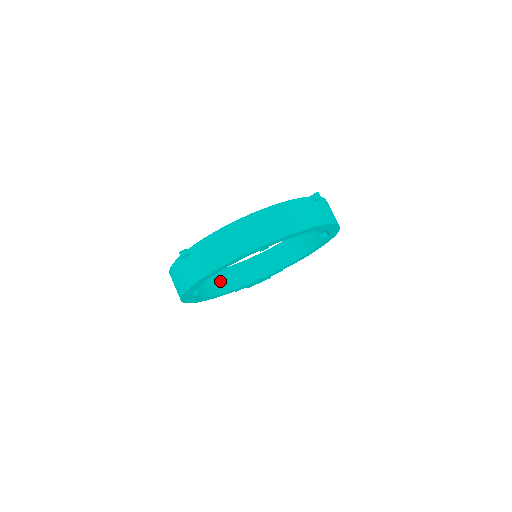
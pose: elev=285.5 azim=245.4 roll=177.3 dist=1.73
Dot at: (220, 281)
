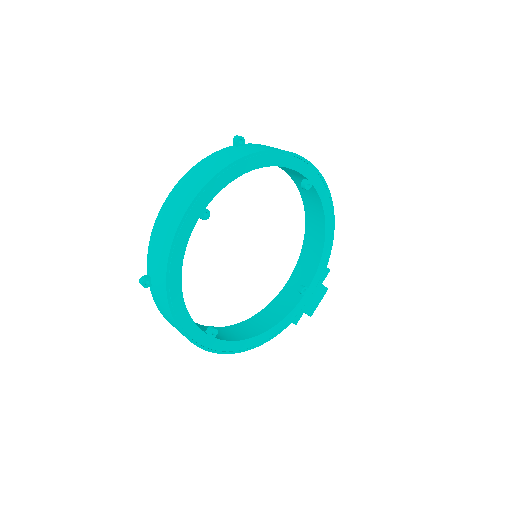
Dot at: (263, 320)
